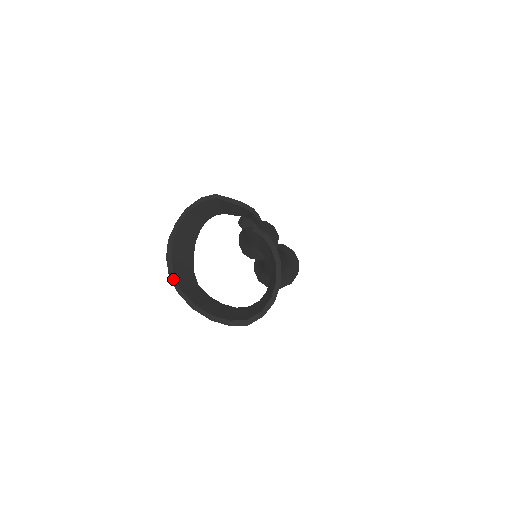
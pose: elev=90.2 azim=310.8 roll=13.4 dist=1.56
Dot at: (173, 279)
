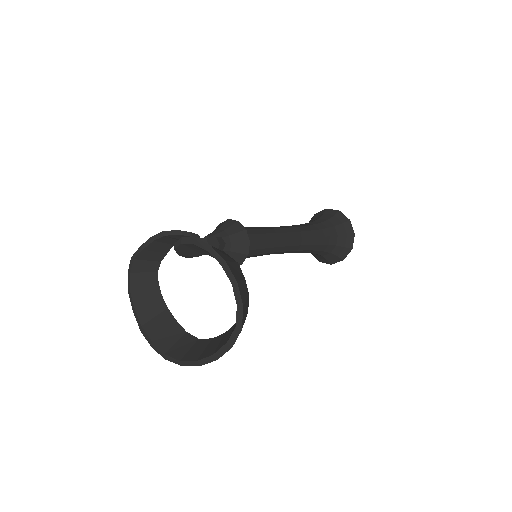
Dot at: (168, 358)
